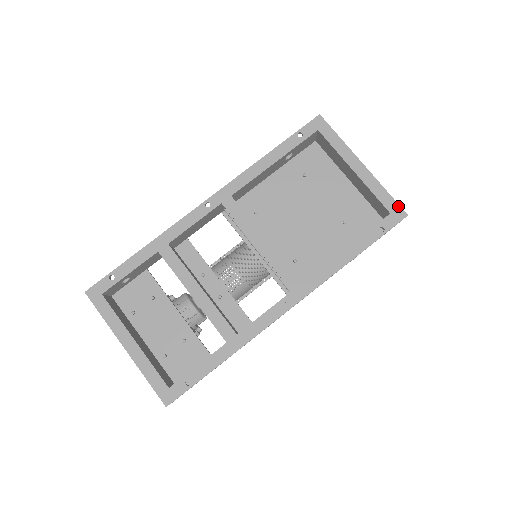
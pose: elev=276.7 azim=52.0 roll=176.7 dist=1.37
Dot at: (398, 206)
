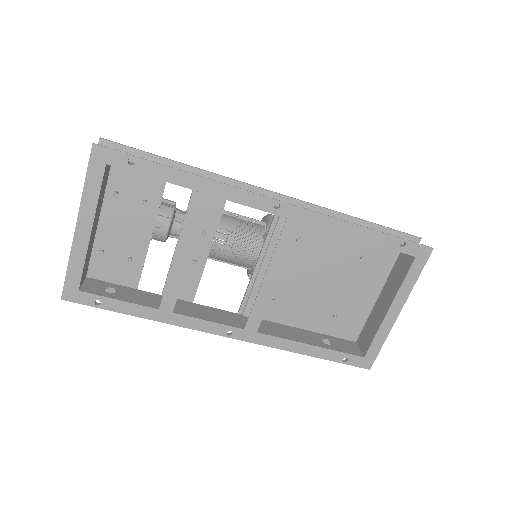
Dot at: (374, 359)
